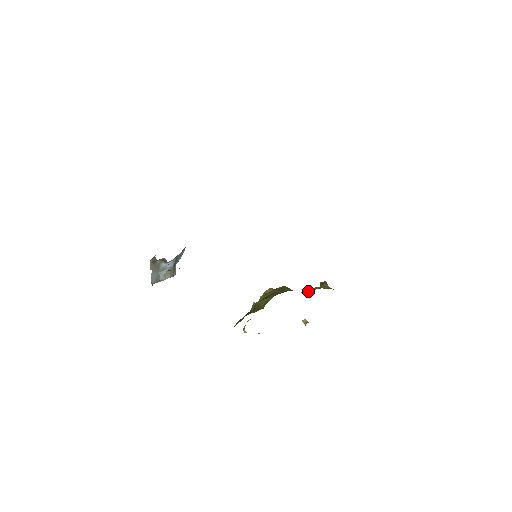
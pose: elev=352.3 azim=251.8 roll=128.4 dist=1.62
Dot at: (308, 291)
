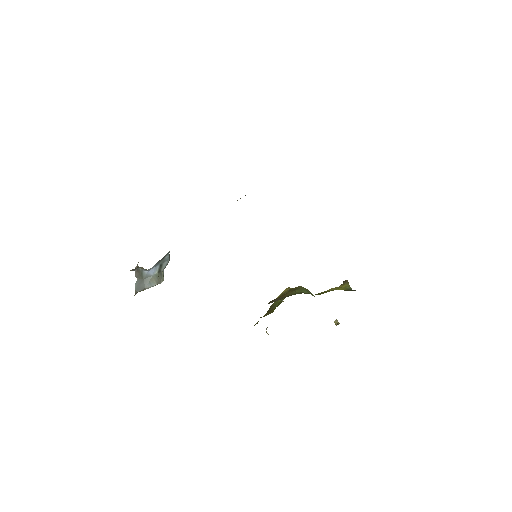
Dot at: (320, 294)
